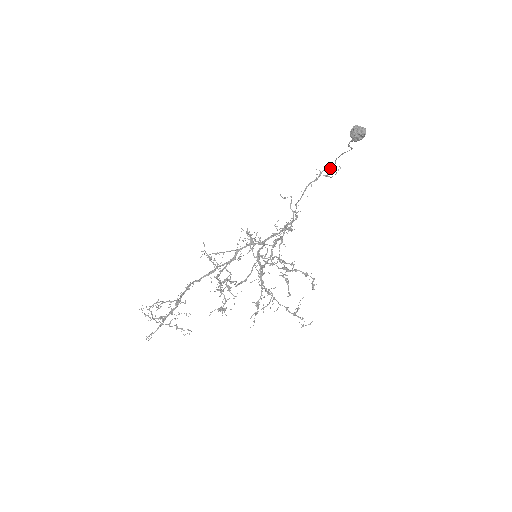
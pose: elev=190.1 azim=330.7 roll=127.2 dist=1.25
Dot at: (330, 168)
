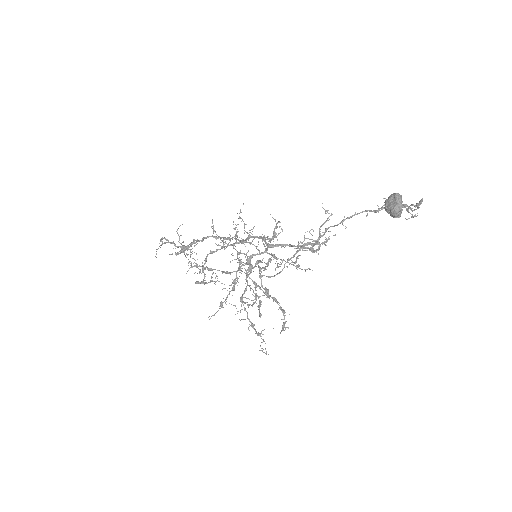
Dot at: (410, 205)
